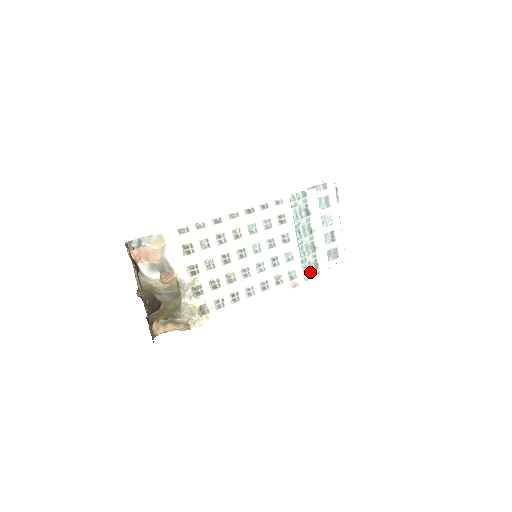
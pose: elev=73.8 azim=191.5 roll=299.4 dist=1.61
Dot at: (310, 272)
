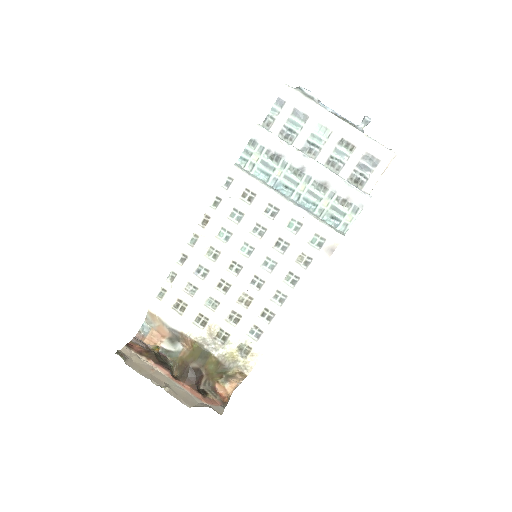
Dot at: (343, 217)
